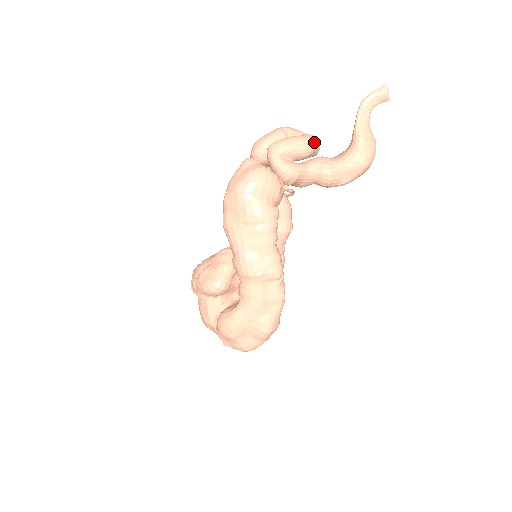
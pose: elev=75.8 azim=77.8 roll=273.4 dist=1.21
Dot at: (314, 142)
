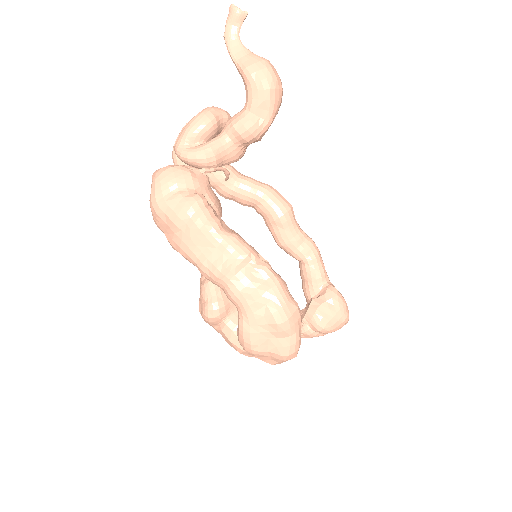
Dot at: (210, 111)
